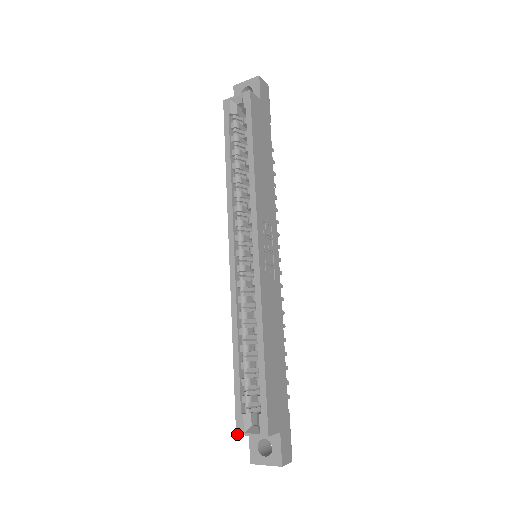
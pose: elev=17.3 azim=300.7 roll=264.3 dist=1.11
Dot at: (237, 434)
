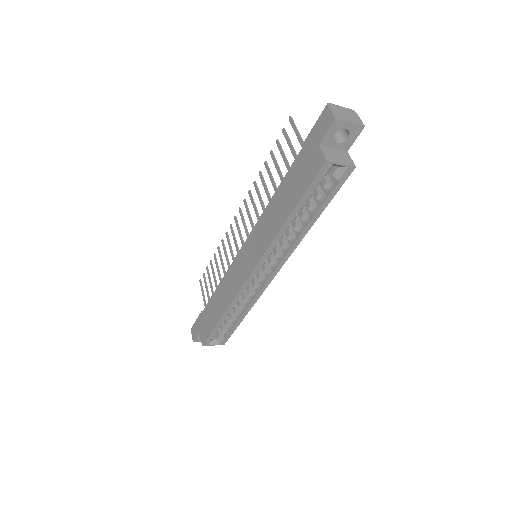
Dot at: occluded
